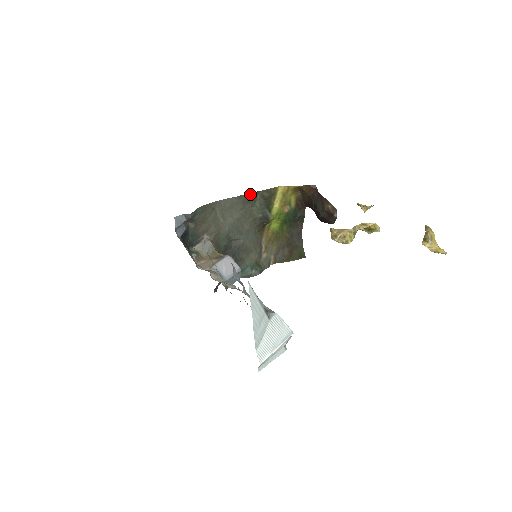
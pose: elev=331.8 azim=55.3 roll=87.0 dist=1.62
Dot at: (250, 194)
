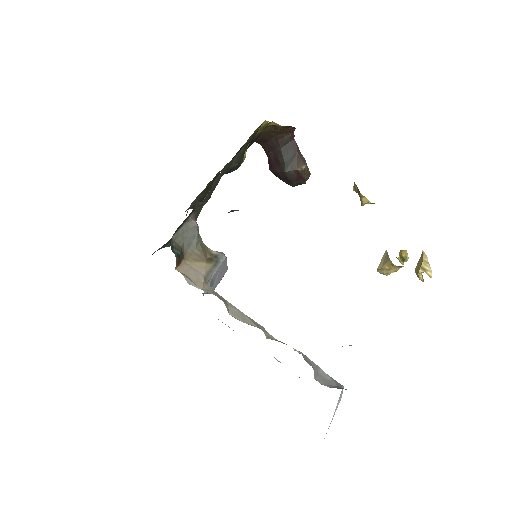
Dot at: occluded
